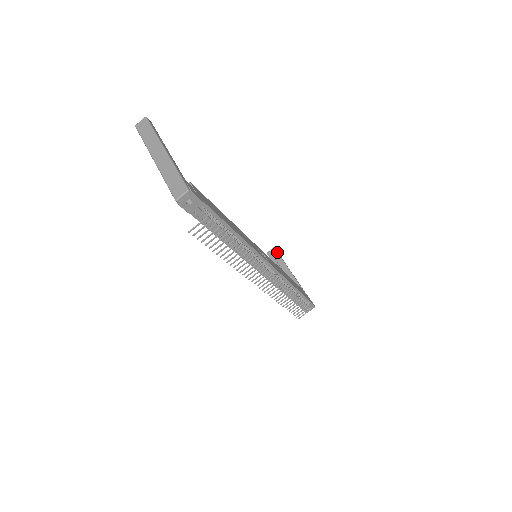
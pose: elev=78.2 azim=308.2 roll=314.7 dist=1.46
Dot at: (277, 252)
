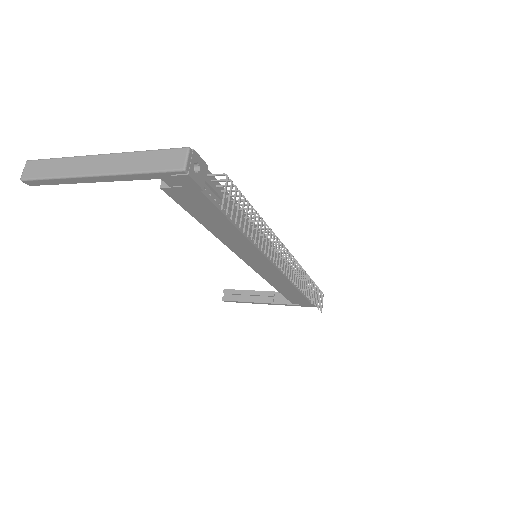
Dot at: (232, 289)
